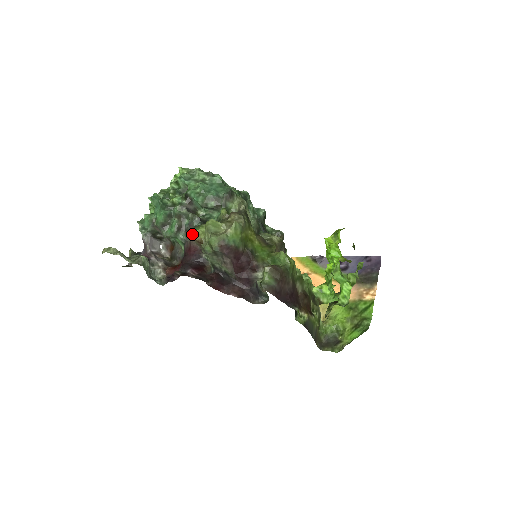
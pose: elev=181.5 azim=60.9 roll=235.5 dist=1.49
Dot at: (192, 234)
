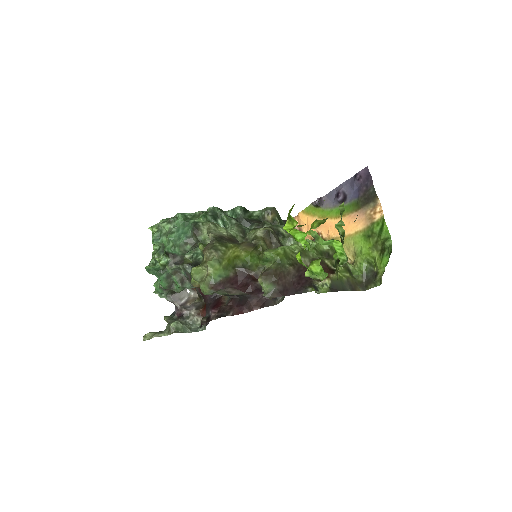
Dot at: occluded
